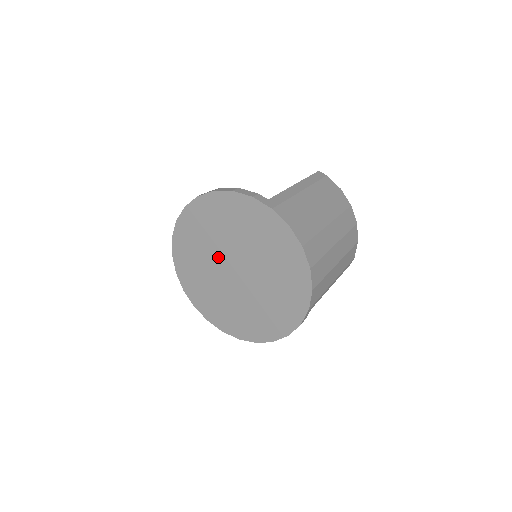
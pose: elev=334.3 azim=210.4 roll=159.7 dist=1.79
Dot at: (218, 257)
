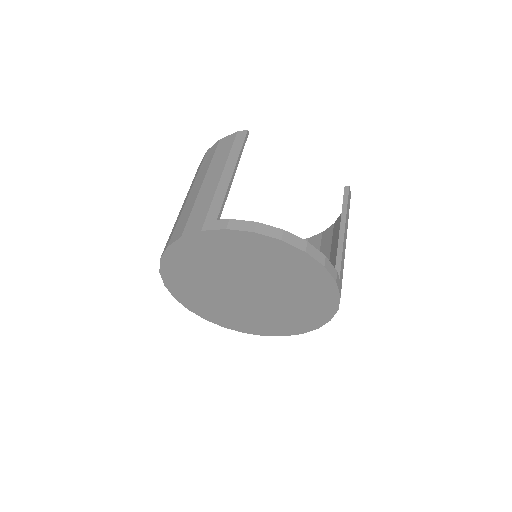
Dot at: (241, 275)
